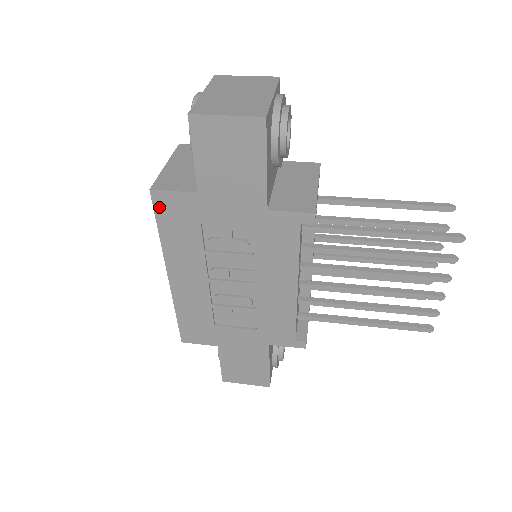
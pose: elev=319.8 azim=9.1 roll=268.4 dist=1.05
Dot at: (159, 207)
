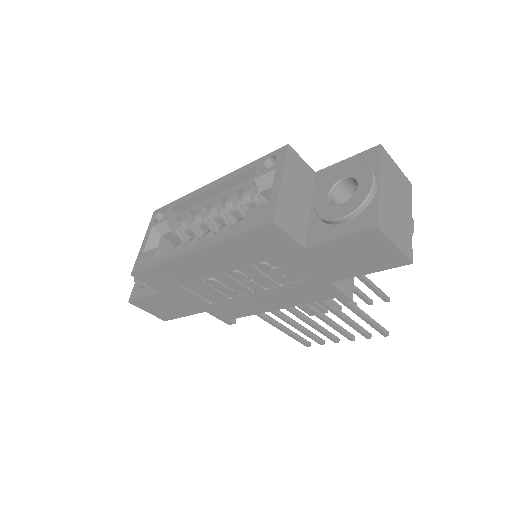
Dot at: (261, 231)
